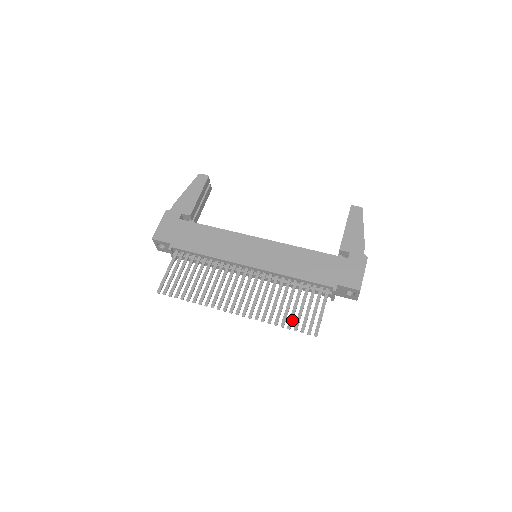
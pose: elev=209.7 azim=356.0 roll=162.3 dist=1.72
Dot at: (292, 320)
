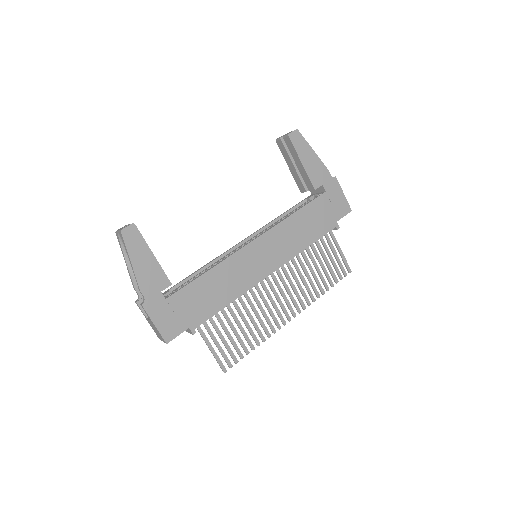
Dot at: (330, 279)
